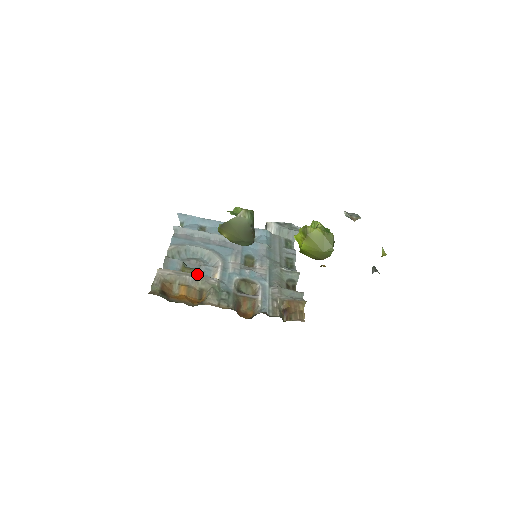
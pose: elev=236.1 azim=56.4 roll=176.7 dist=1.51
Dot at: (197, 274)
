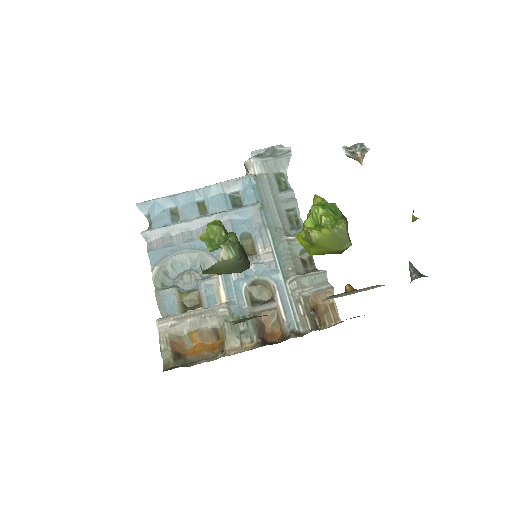
Dot at: (199, 296)
